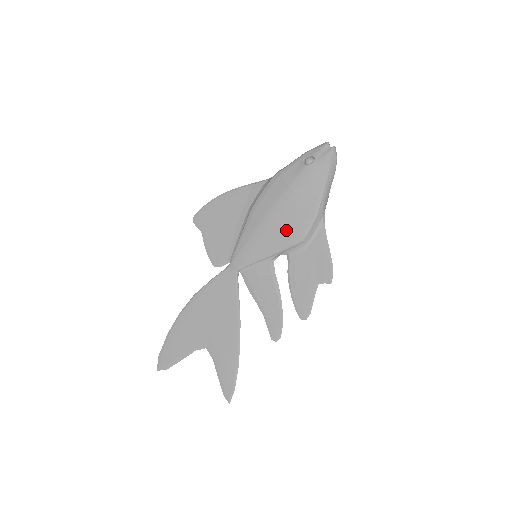
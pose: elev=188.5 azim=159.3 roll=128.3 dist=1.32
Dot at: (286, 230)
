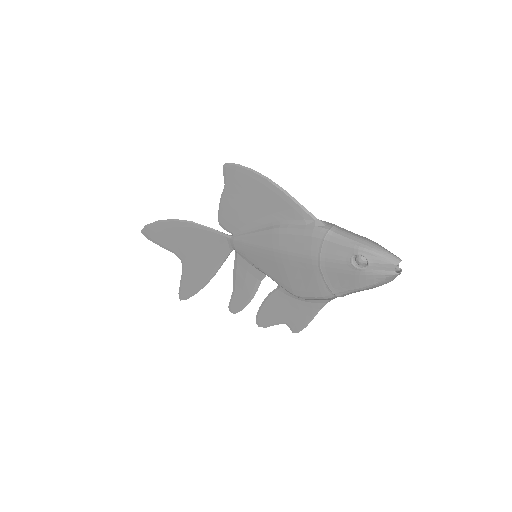
Dot at: (289, 278)
